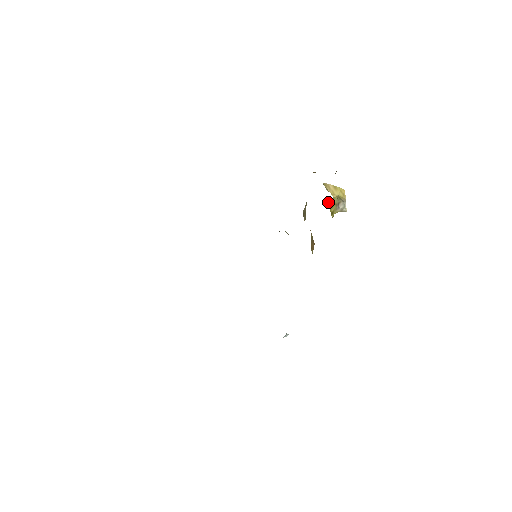
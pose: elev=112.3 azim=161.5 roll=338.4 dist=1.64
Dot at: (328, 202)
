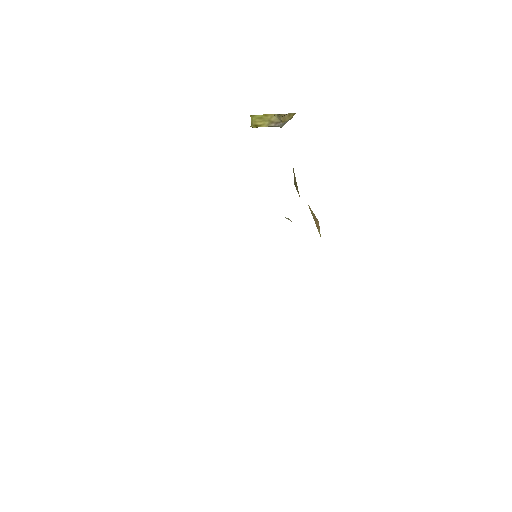
Dot at: (254, 115)
